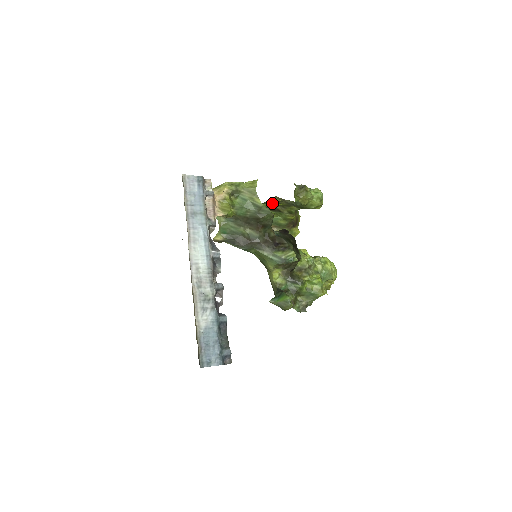
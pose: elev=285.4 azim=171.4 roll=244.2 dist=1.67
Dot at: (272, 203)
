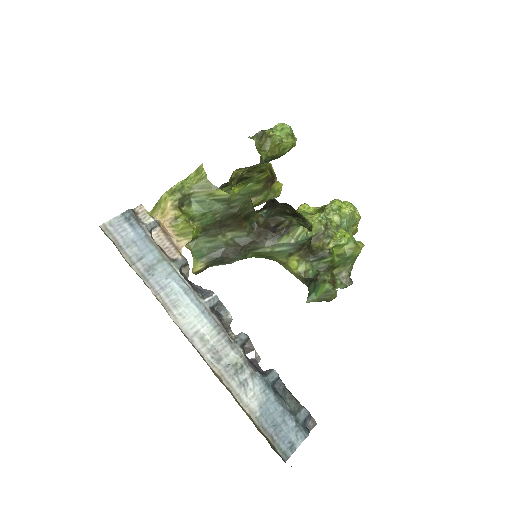
Dot at: (236, 178)
